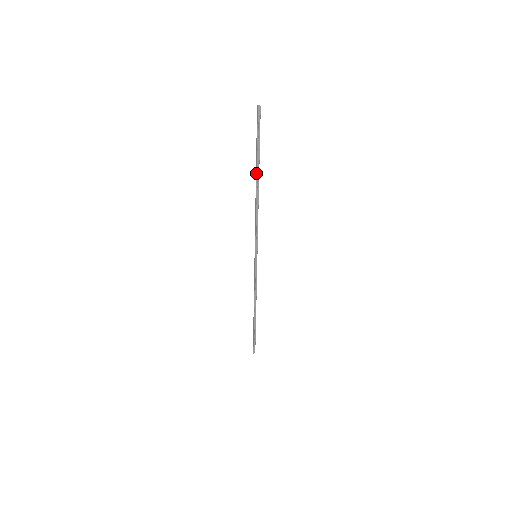
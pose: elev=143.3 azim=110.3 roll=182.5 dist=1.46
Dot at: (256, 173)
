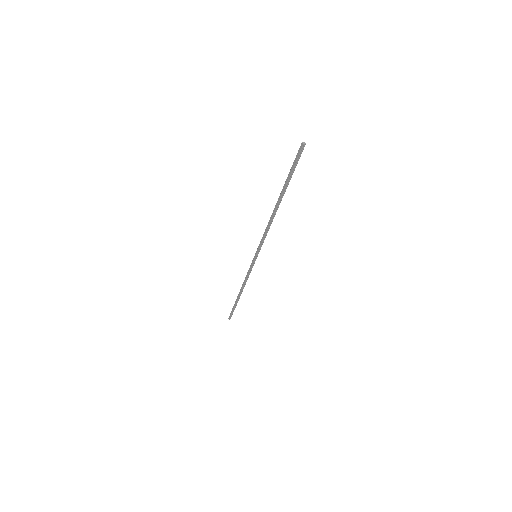
Dot at: (280, 197)
